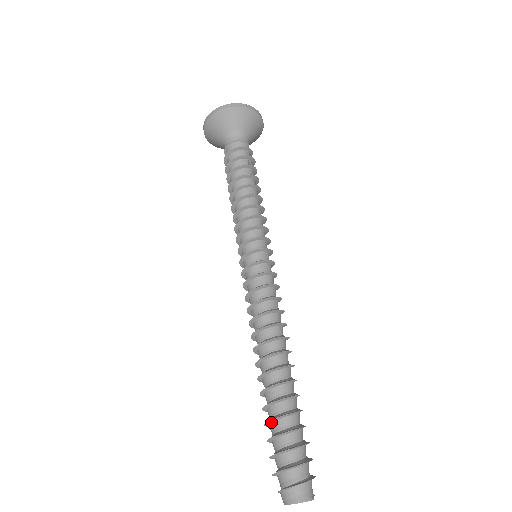
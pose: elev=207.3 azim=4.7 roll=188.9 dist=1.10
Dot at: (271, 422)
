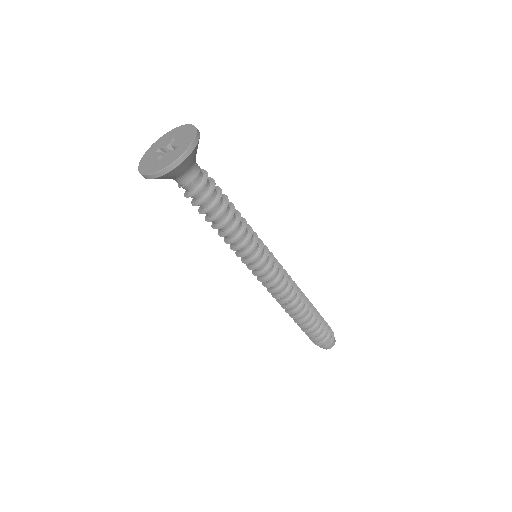
Dot at: (311, 330)
